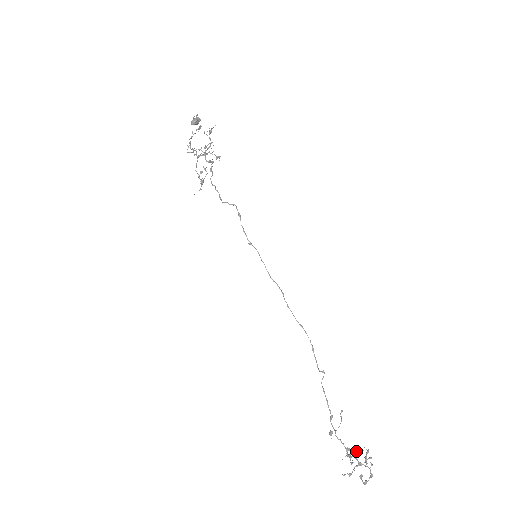
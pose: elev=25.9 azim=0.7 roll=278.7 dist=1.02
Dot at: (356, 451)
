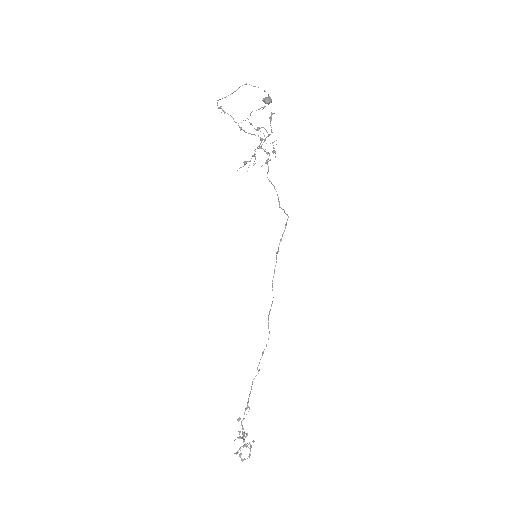
Dot at: occluded
